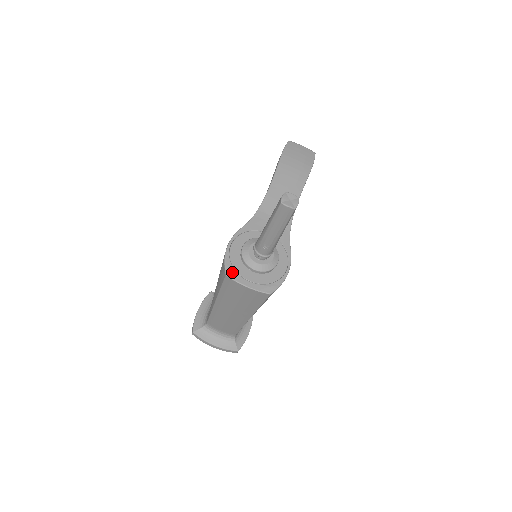
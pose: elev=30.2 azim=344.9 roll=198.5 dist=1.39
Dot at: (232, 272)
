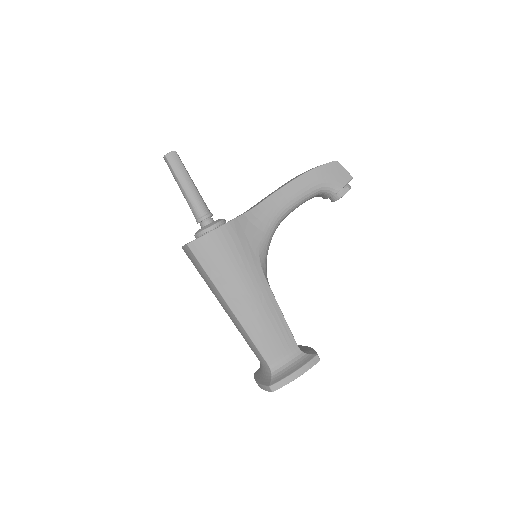
Dot at: occluded
